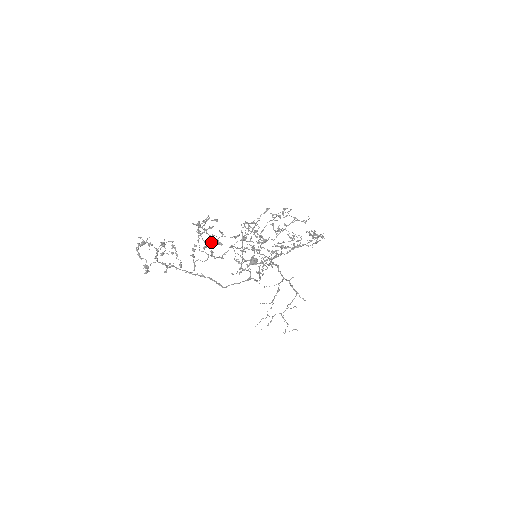
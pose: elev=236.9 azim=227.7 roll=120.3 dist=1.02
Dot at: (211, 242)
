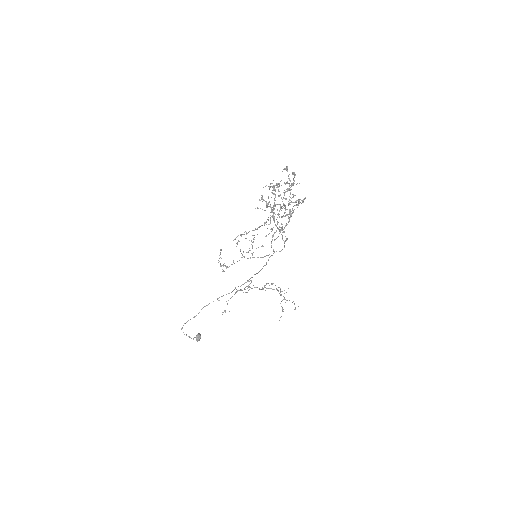
Dot at: occluded
